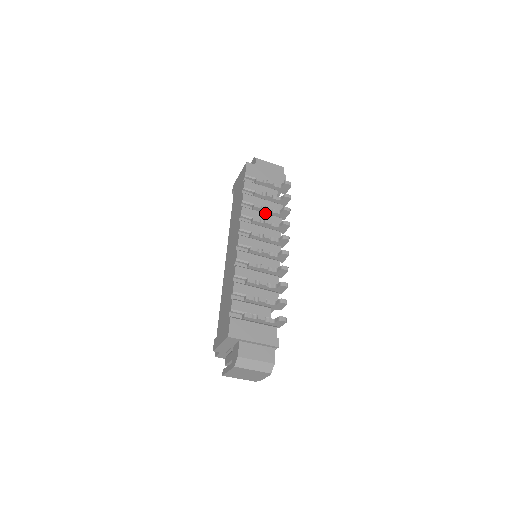
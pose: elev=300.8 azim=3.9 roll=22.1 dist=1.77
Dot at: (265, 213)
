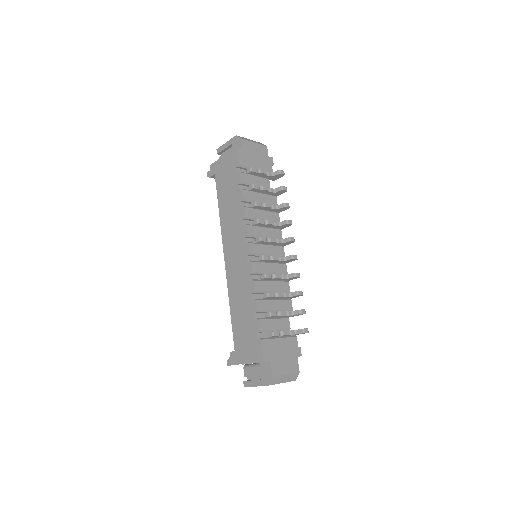
Dot at: (264, 210)
